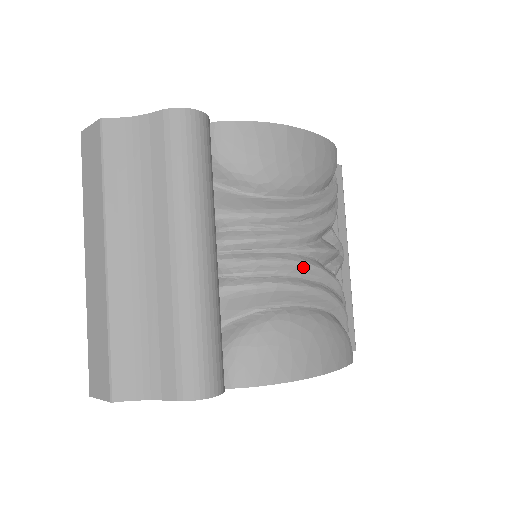
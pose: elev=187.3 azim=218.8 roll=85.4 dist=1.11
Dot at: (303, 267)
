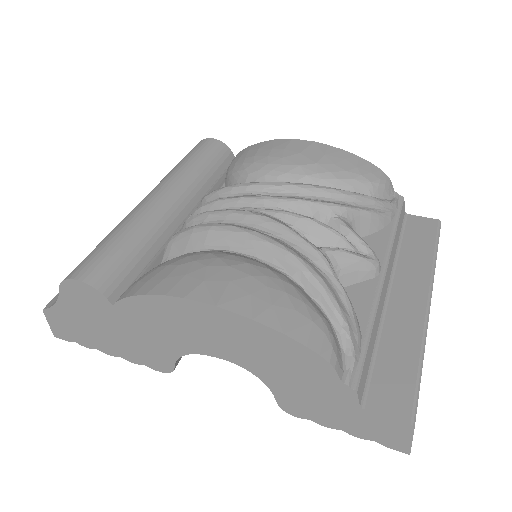
Dot at: (256, 218)
